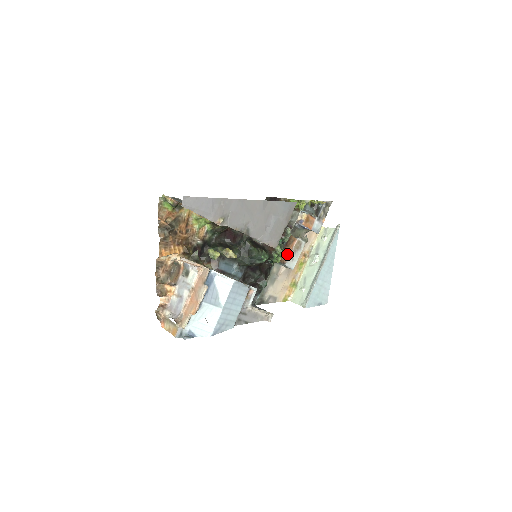
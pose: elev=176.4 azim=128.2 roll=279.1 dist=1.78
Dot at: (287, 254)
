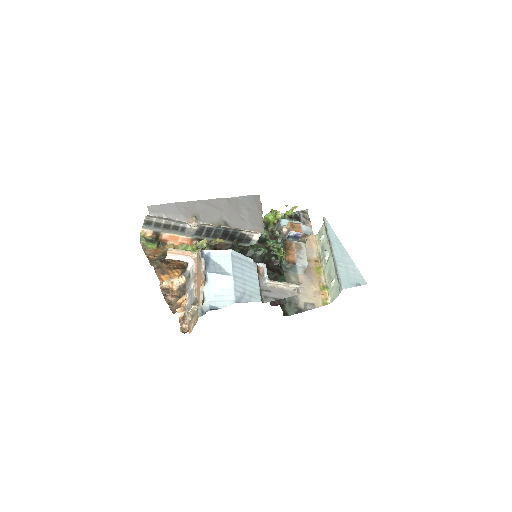
Dot at: (292, 256)
